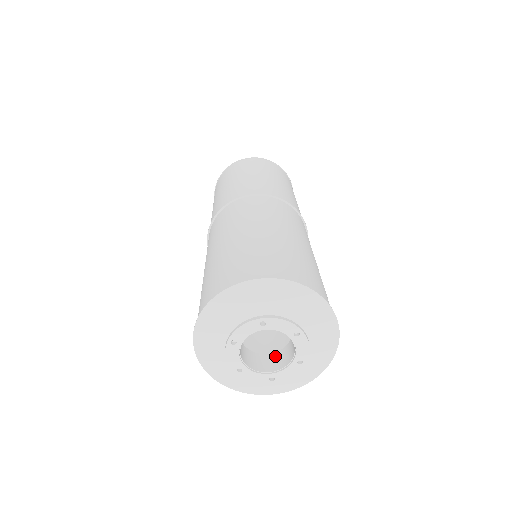
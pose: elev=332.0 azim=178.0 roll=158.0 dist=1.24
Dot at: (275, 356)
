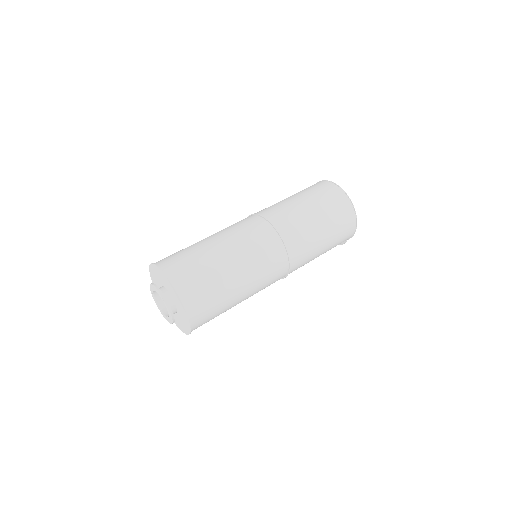
Dot at: occluded
